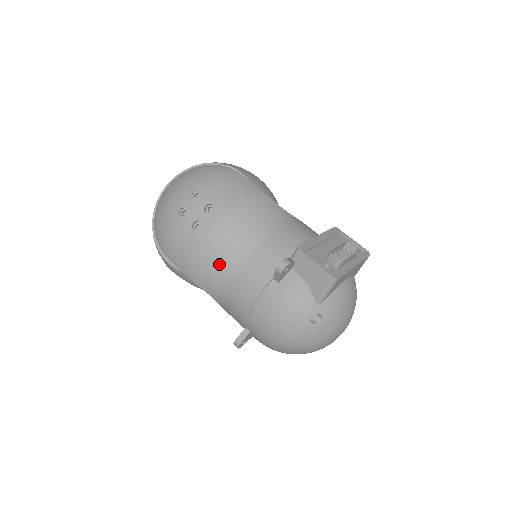
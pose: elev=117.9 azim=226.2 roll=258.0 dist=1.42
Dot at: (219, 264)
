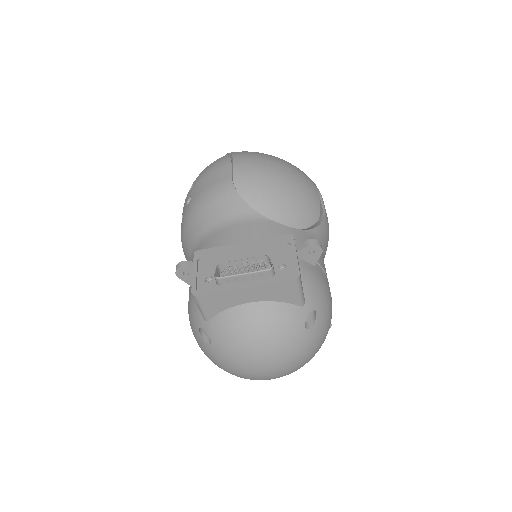
Dot at: (187, 256)
